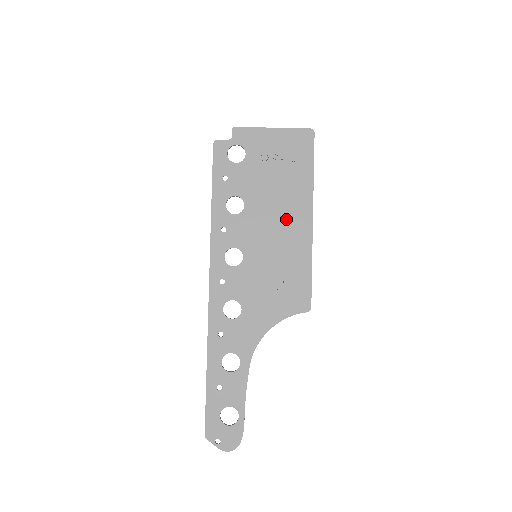
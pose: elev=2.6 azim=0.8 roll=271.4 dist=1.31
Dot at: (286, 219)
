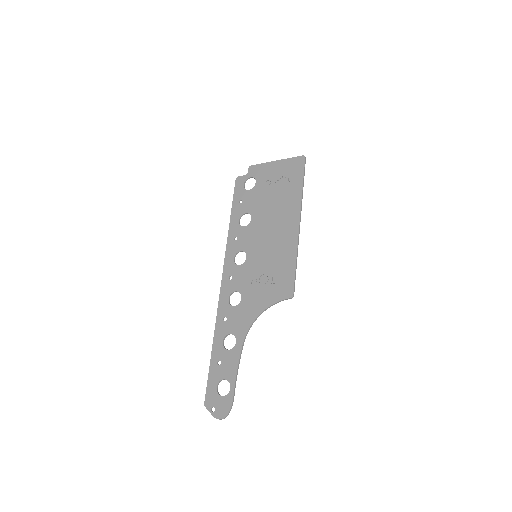
Dot at: (280, 225)
